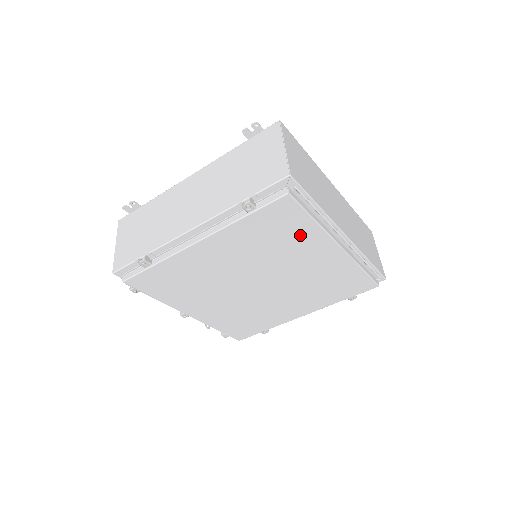
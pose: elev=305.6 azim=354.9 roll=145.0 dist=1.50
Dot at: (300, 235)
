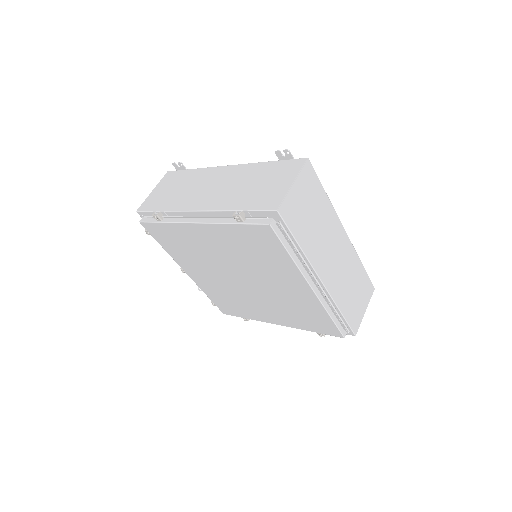
Dot at: (278, 261)
